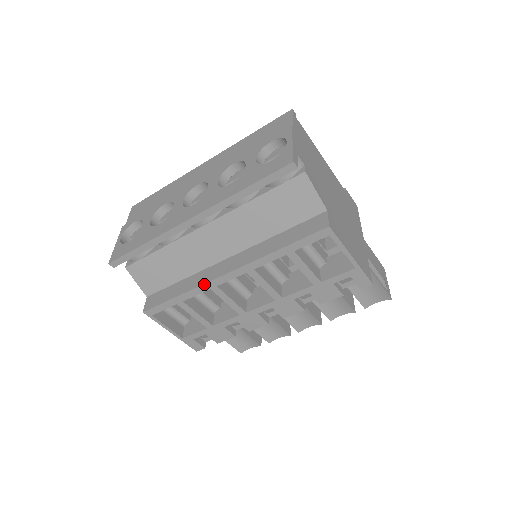
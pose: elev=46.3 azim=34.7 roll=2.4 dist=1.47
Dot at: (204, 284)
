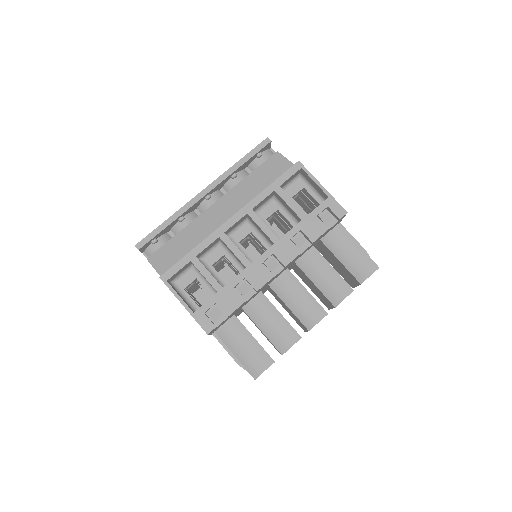
Dot at: (214, 232)
